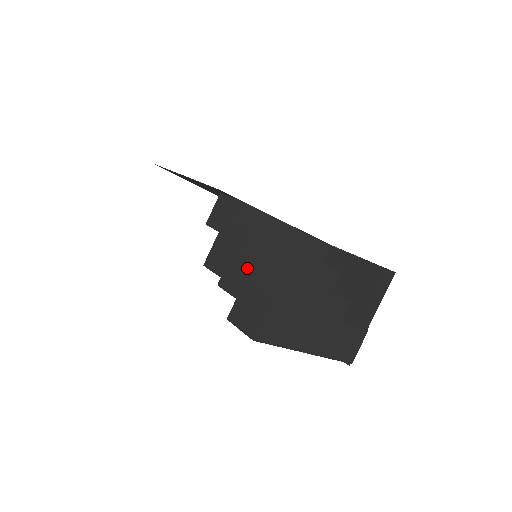
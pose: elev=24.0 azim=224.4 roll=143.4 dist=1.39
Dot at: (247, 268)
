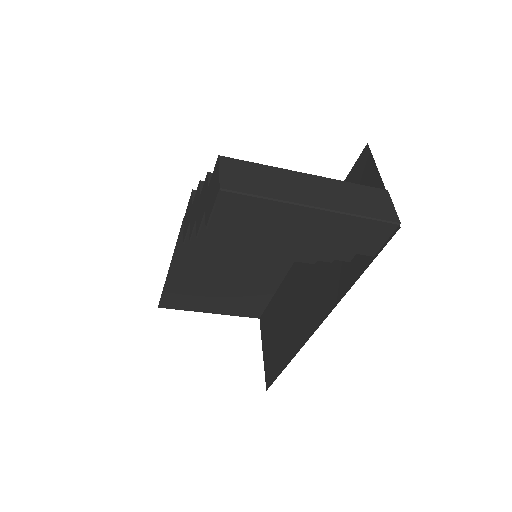
Dot at: (204, 189)
